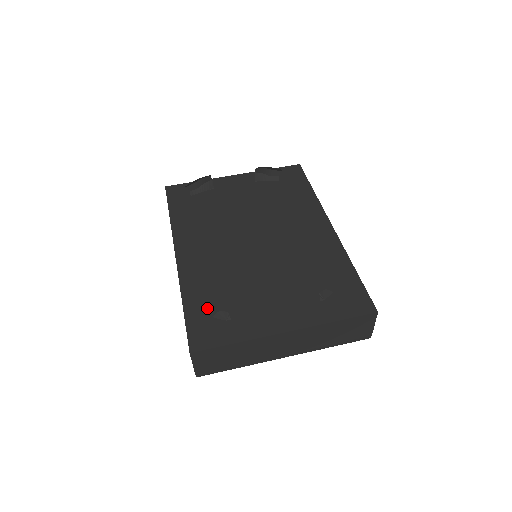
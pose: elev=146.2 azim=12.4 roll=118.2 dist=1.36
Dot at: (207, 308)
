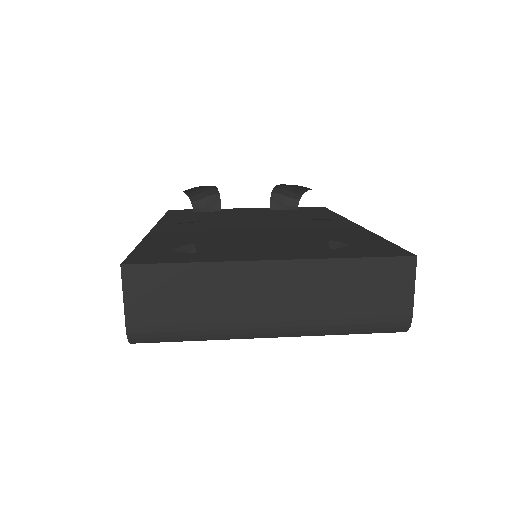
Dot at: (168, 247)
